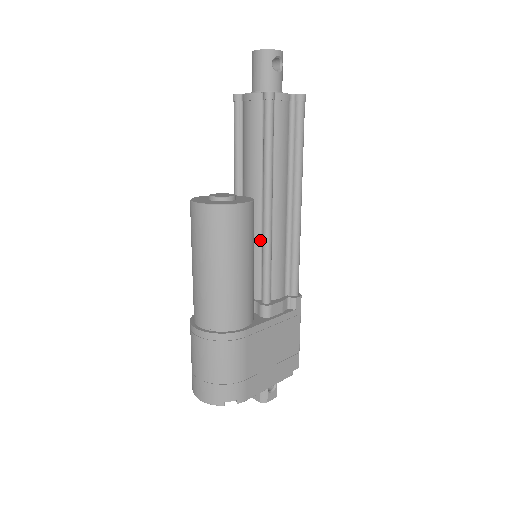
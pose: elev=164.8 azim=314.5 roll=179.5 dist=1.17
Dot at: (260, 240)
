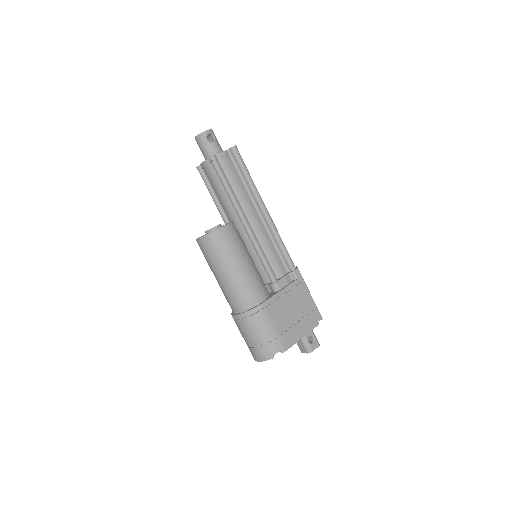
Dot at: (251, 244)
